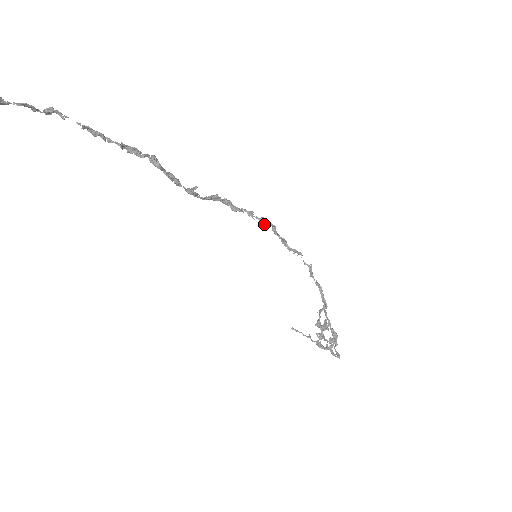
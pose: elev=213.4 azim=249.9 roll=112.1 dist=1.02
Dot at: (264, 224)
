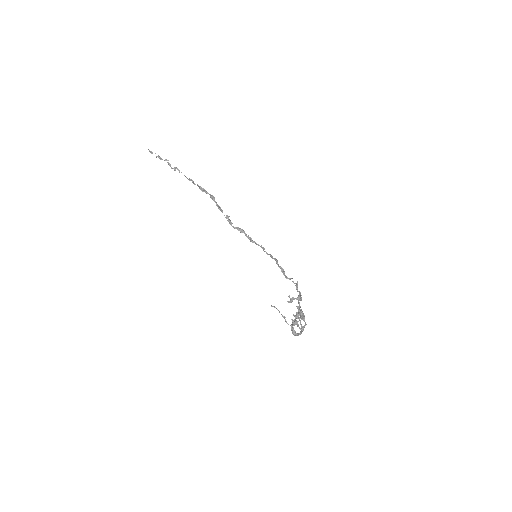
Dot at: (270, 256)
